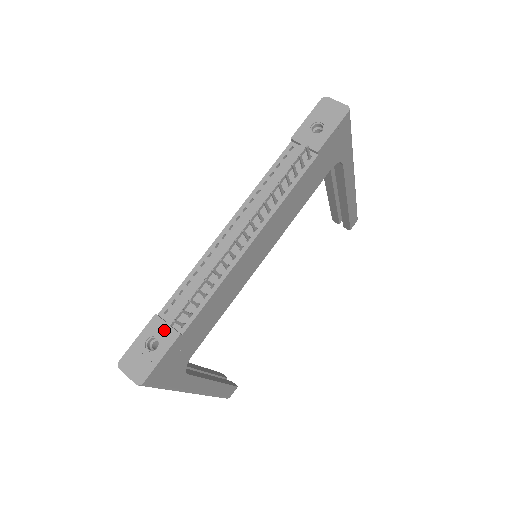
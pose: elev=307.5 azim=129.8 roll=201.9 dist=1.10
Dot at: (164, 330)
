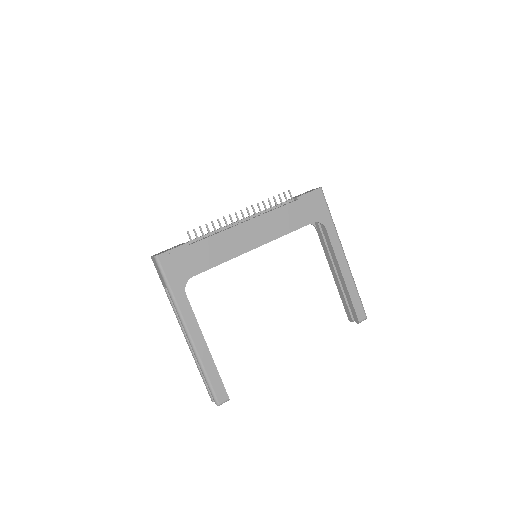
Dot at: occluded
